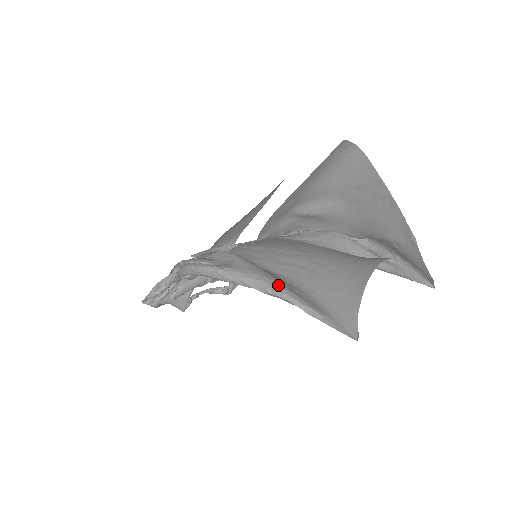
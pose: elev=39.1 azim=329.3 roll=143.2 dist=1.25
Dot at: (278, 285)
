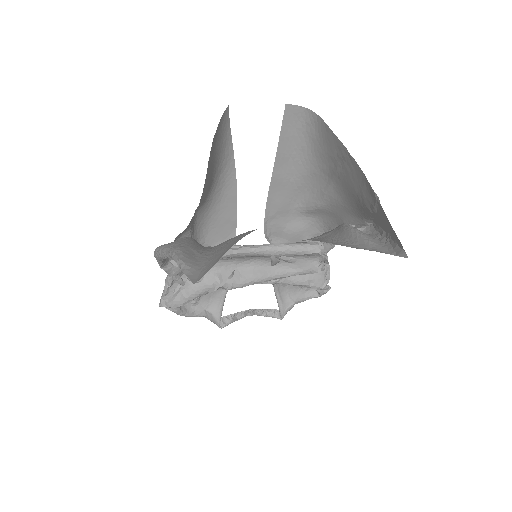
Dot at: (178, 248)
